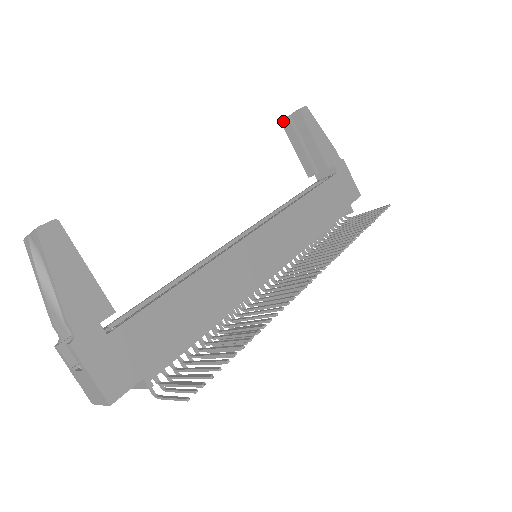
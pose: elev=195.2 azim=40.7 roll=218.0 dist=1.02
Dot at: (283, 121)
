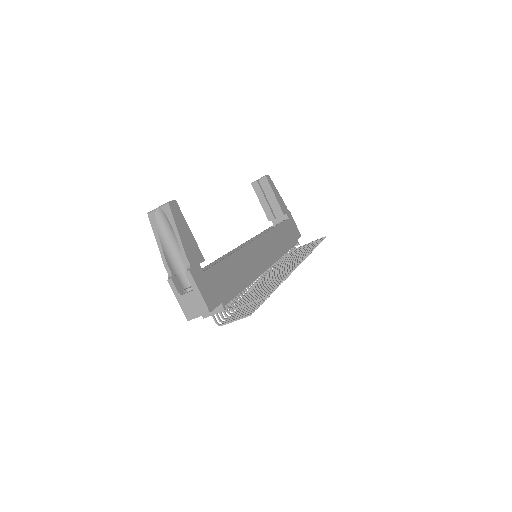
Dot at: (253, 183)
